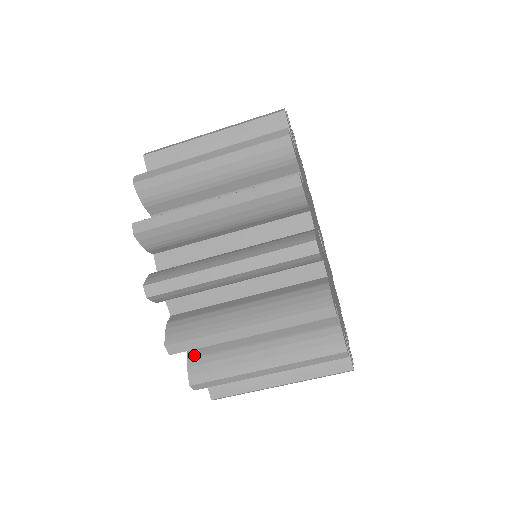
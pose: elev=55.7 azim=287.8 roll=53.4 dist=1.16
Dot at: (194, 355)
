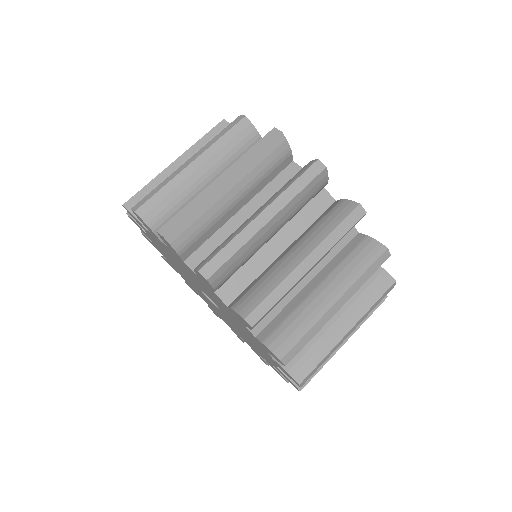
Dot at: occluded
